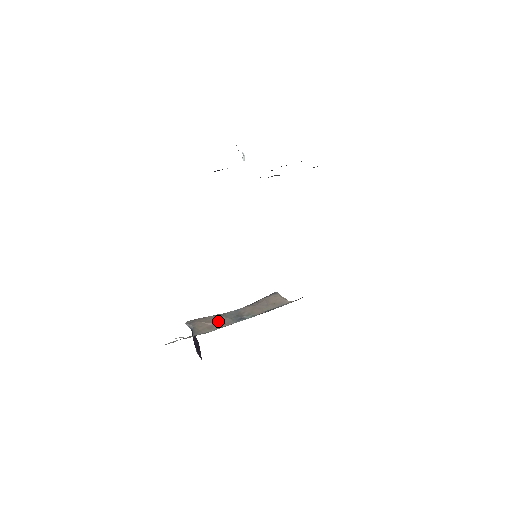
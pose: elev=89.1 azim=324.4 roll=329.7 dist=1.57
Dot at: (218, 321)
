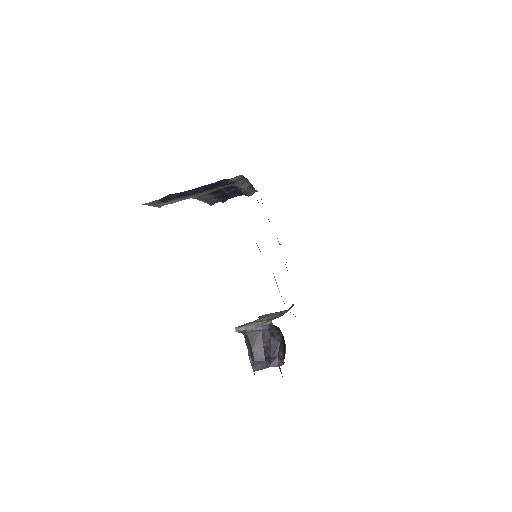
Dot at: (267, 317)
